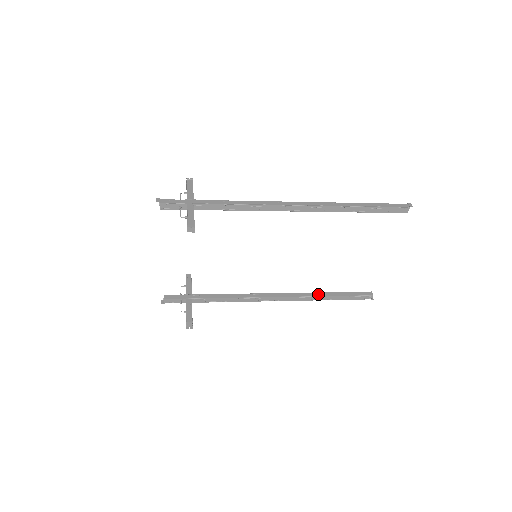
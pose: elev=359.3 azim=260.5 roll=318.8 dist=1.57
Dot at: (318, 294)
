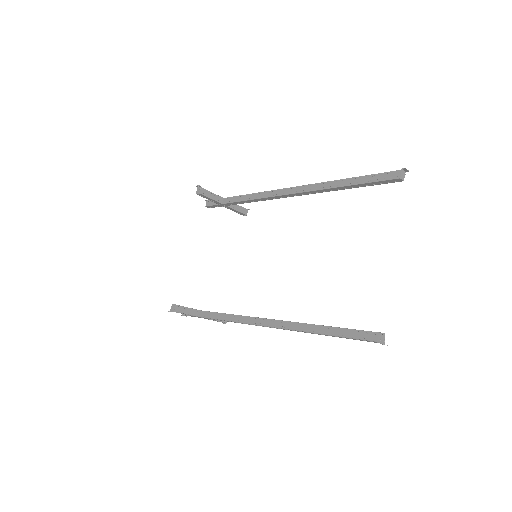
Dot at: (311, 324)
